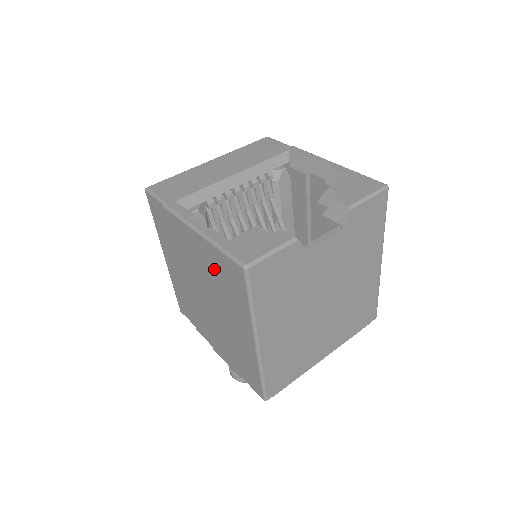
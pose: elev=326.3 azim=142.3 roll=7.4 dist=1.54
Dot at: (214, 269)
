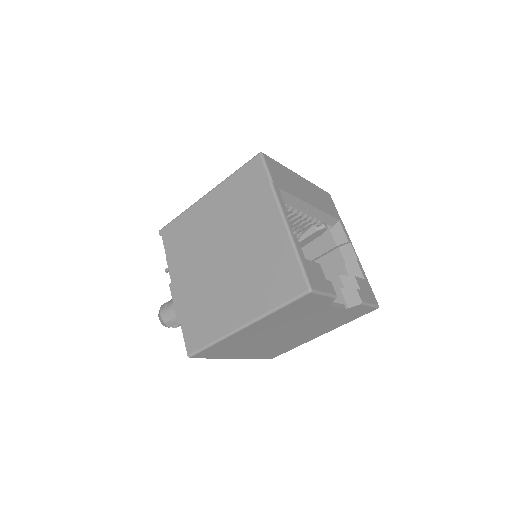
Dot at: (271, 260)
